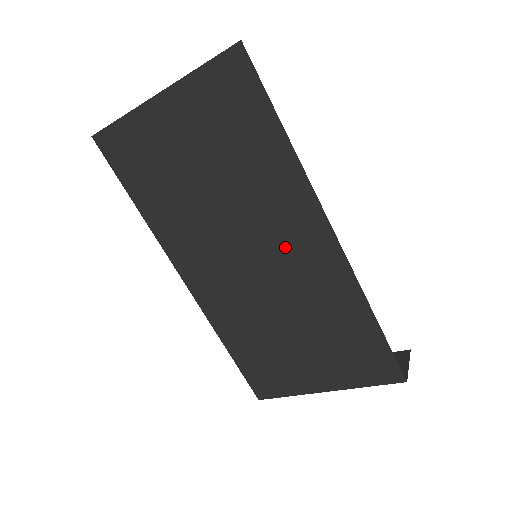
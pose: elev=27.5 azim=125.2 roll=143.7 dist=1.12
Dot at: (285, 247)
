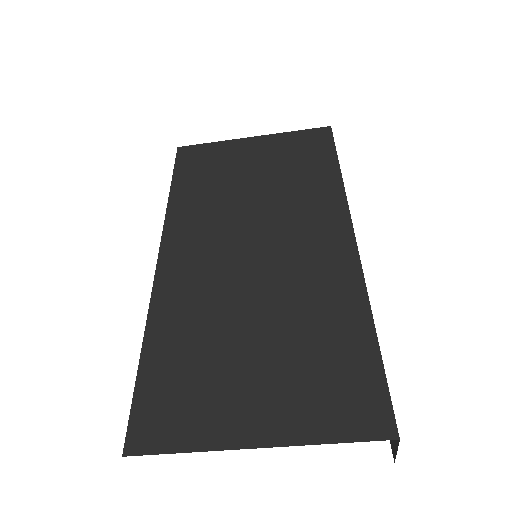
Dot at: (298, 240)
